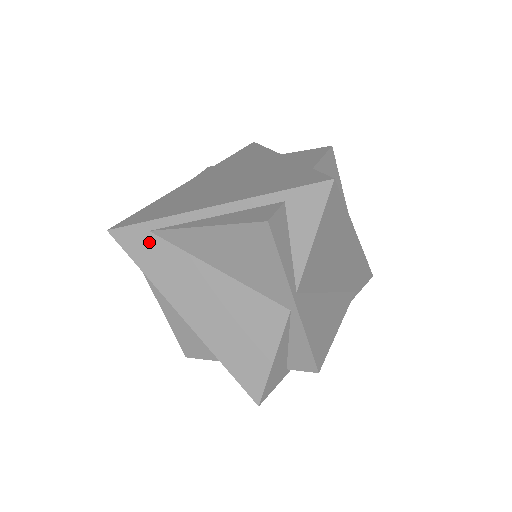
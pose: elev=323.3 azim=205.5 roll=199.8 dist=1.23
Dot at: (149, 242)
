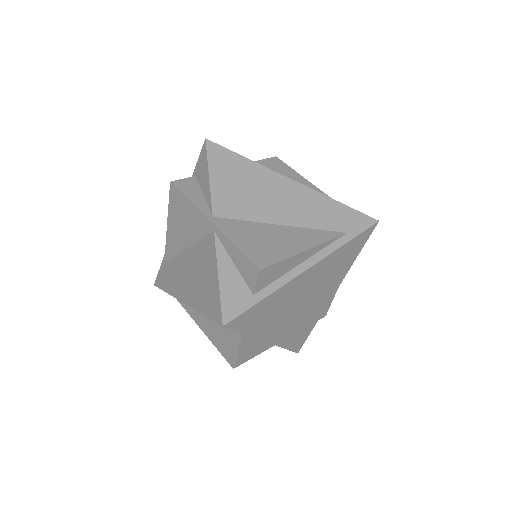
Dot at: (165, 270)
